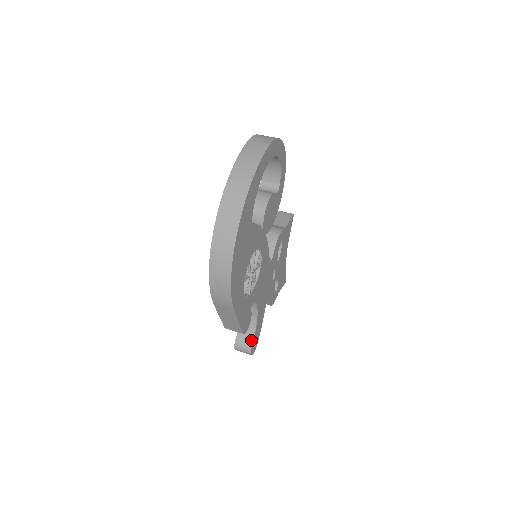
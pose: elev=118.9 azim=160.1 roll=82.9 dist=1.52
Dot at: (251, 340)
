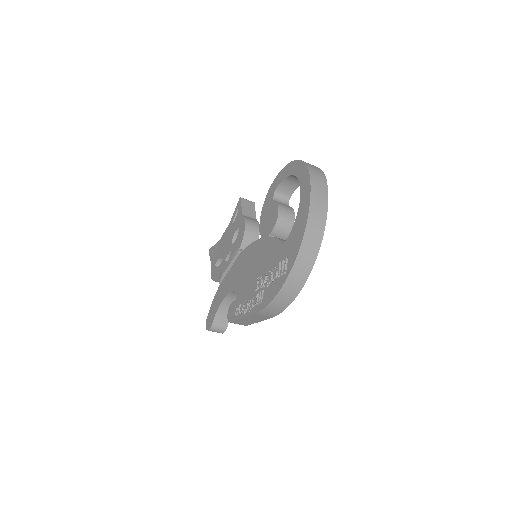
Dot at: (227, 322)
